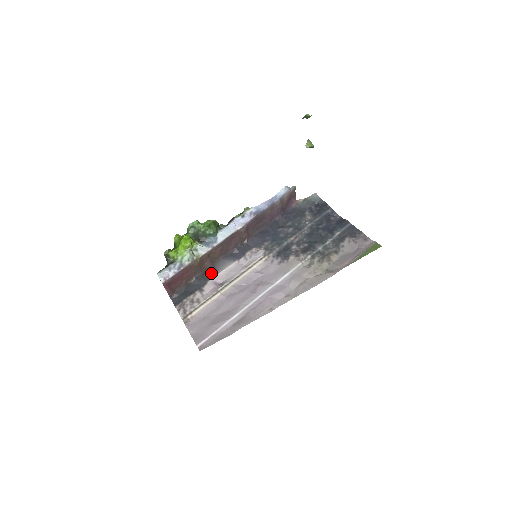
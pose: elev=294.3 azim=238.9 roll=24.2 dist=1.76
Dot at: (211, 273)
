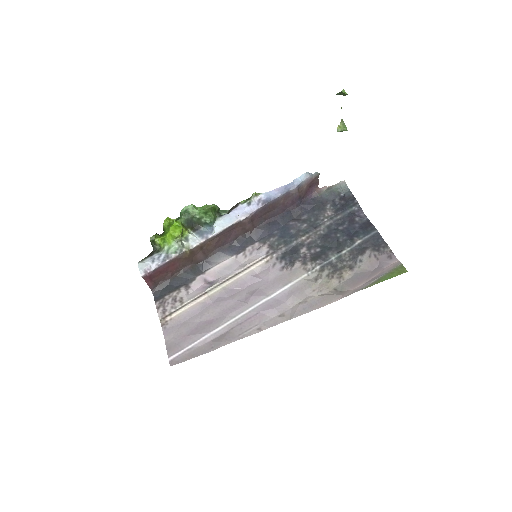
Dot at: (202, 267)
